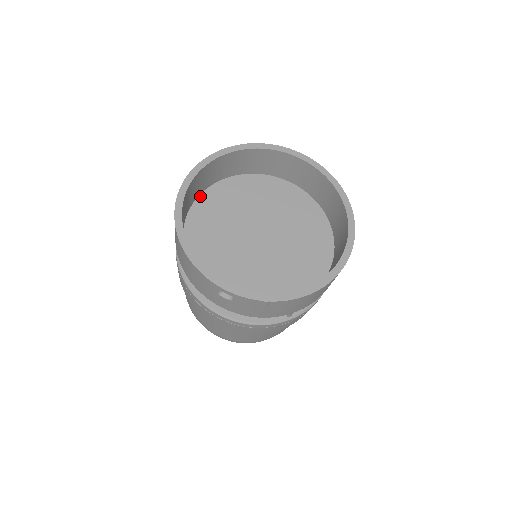
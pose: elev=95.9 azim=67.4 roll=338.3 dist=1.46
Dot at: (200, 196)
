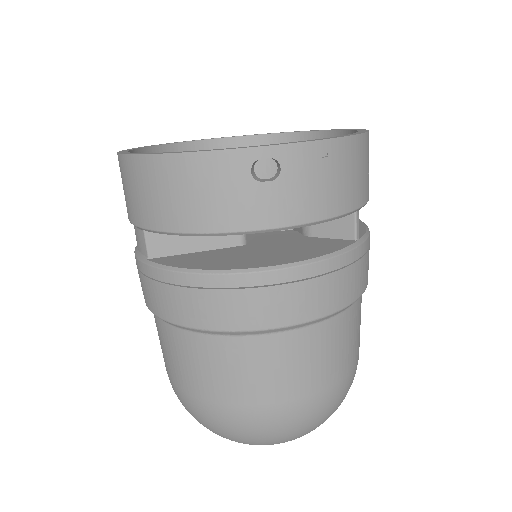
Dot at: occluded
